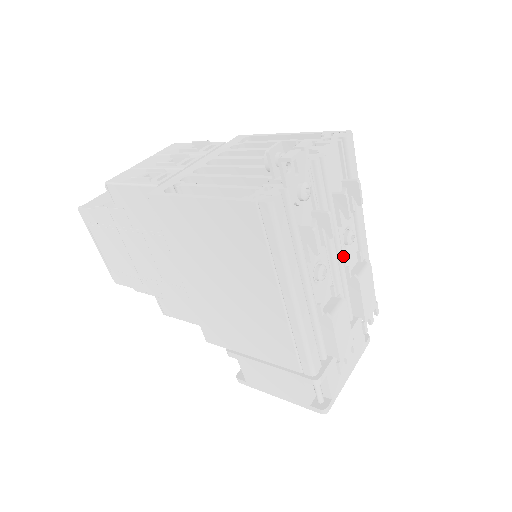
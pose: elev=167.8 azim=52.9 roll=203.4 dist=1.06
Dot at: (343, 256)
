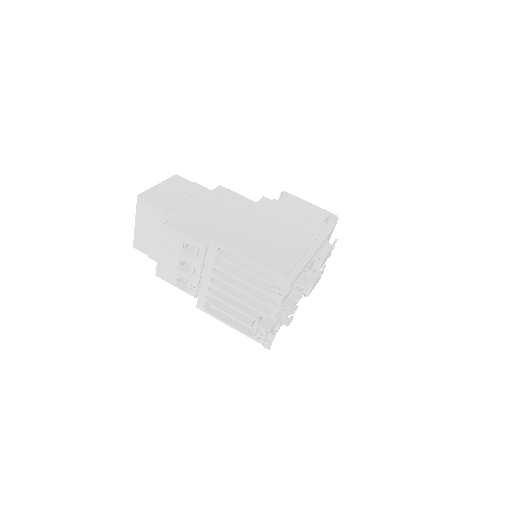
Dot at: occluded
